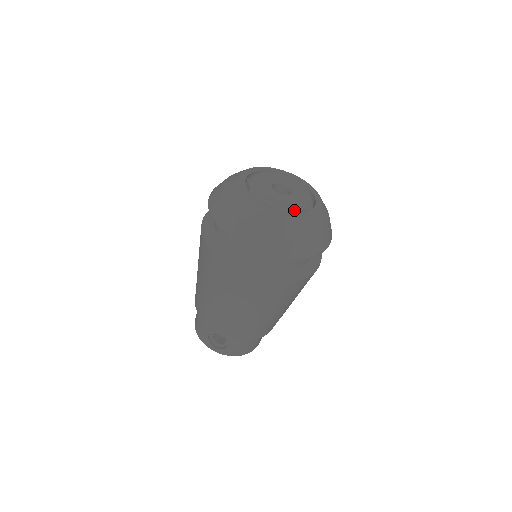
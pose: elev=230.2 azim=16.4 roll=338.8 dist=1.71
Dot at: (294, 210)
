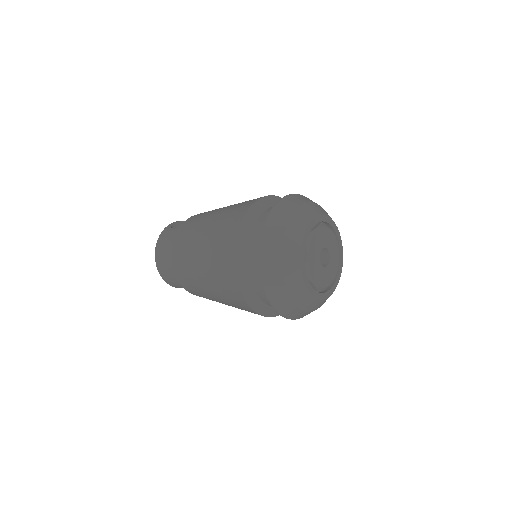
Dot at: (338, 269)
